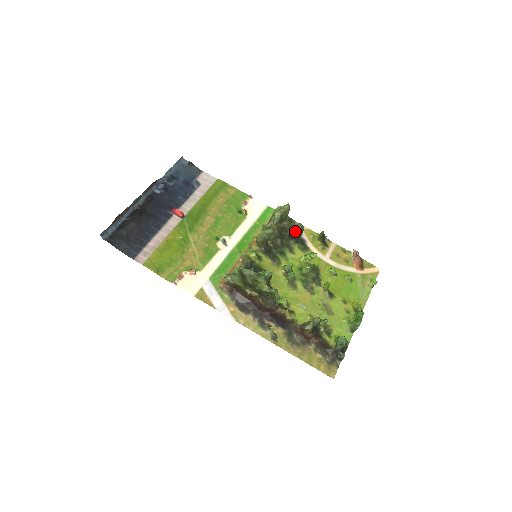
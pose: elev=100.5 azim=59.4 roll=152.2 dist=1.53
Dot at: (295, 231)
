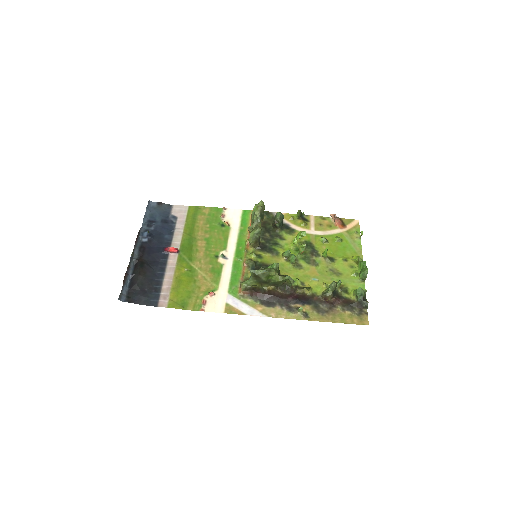
Dot at: (277, 220)
